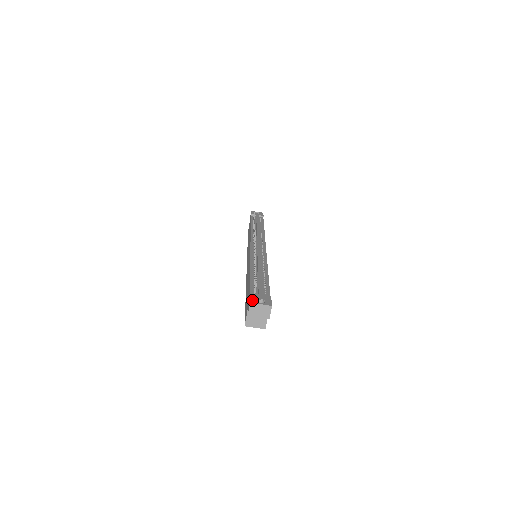
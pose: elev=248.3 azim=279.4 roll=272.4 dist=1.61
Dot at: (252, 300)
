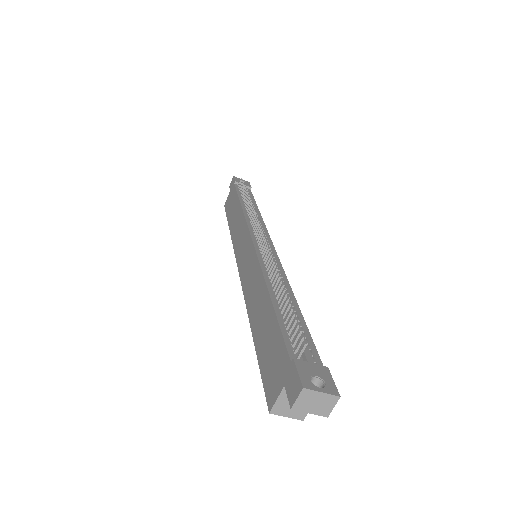
Dot at: (304, 380)
